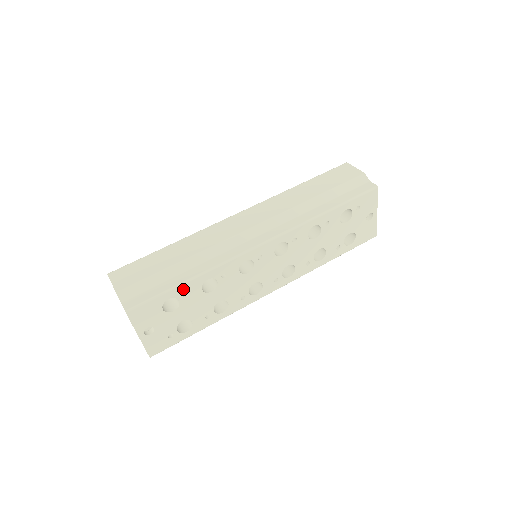
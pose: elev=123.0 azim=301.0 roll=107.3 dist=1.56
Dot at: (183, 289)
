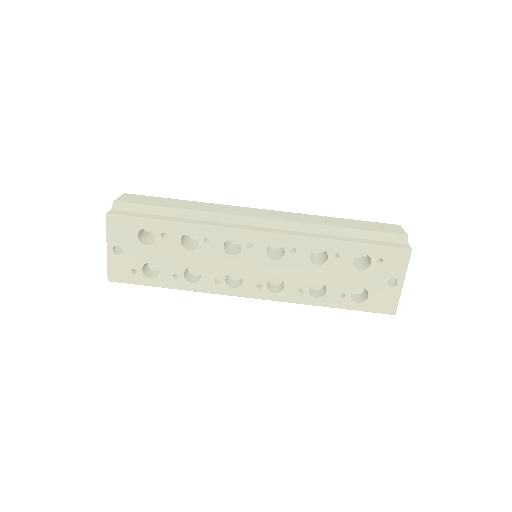
Dot at: (164, 227)
